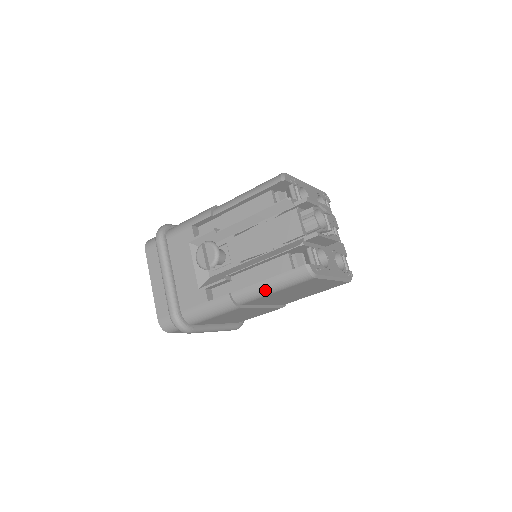
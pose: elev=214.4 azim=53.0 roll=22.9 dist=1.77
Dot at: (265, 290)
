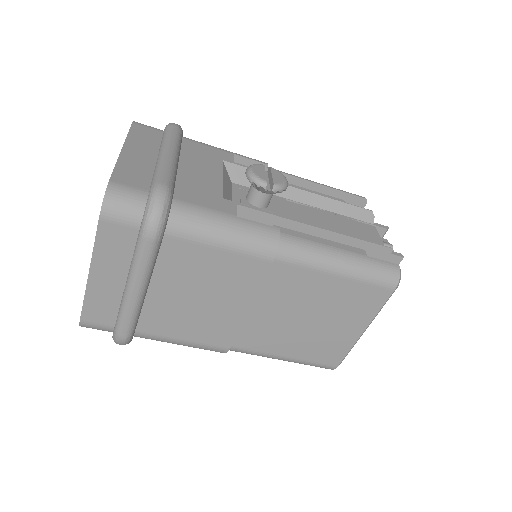
Dot at: (332, 259)
